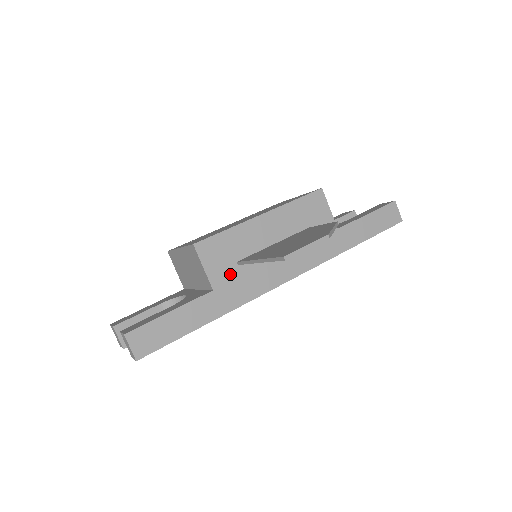
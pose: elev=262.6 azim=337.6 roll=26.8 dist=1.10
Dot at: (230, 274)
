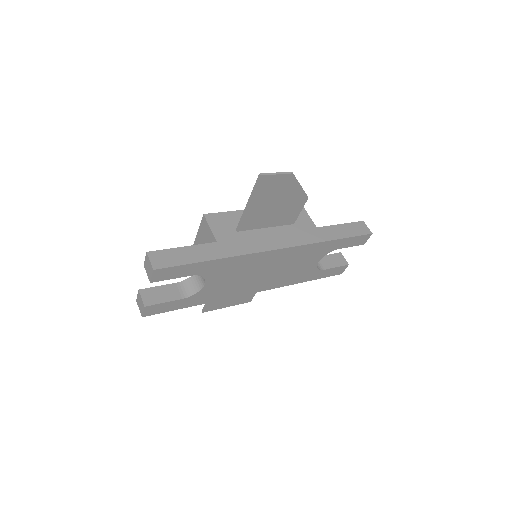
Dot at: (230, 236)
